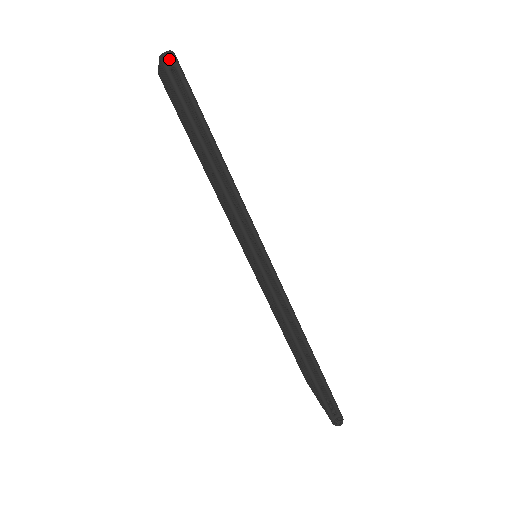
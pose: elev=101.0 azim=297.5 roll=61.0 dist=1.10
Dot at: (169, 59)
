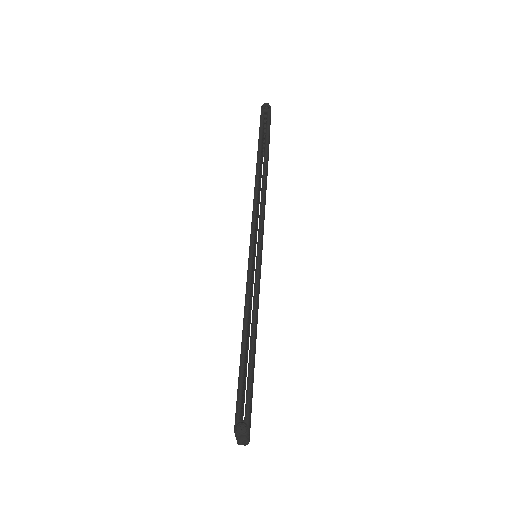
Dot at: (266, 105)
